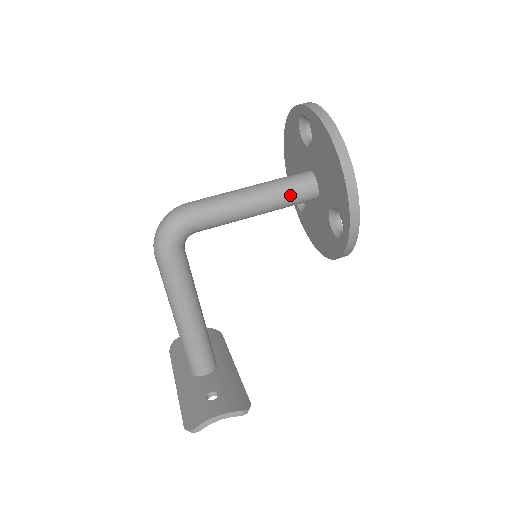
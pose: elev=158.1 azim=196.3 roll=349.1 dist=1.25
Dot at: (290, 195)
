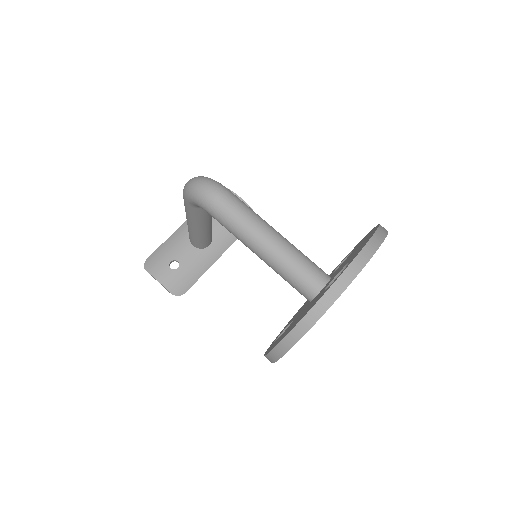
Dot at: (286, 280)
